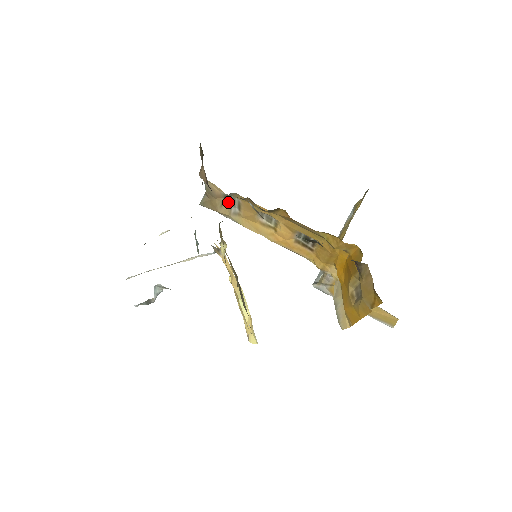
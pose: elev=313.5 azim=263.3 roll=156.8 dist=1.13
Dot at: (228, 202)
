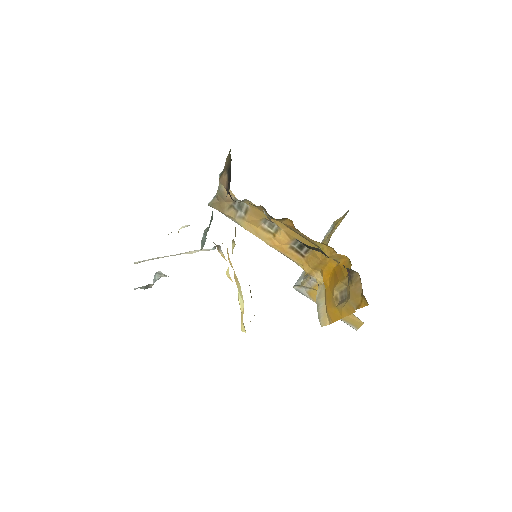
Dot at: (236, 206)
